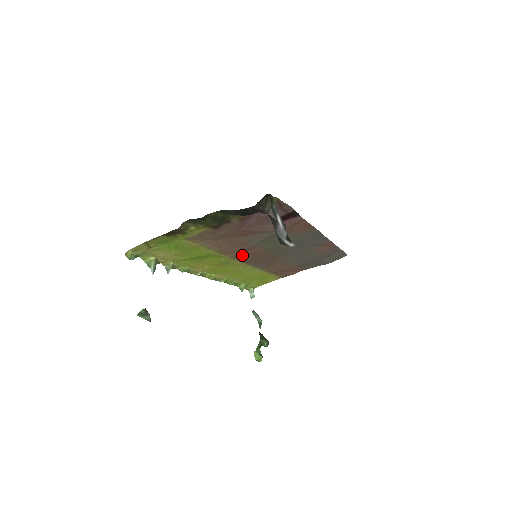
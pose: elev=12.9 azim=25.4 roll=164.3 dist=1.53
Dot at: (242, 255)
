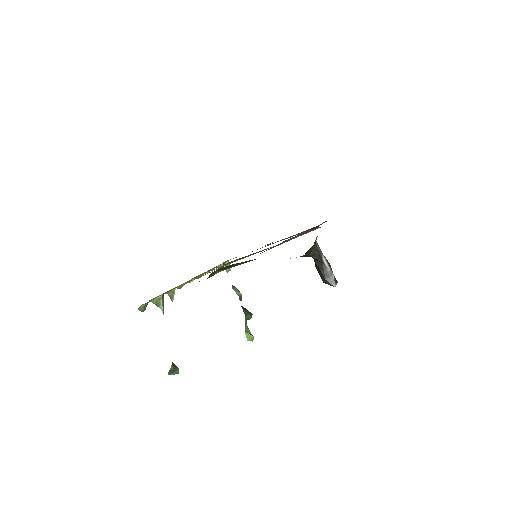
Dot at: occluded
